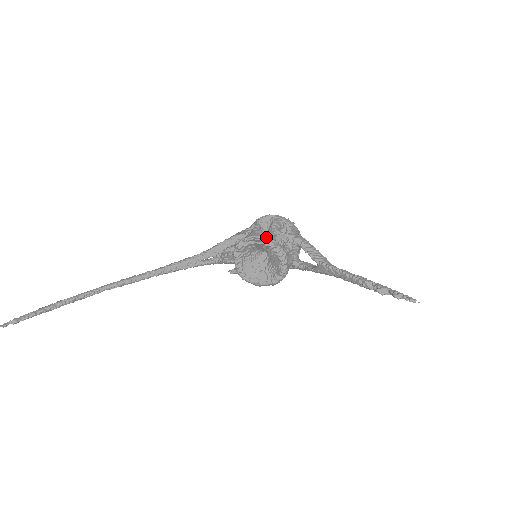
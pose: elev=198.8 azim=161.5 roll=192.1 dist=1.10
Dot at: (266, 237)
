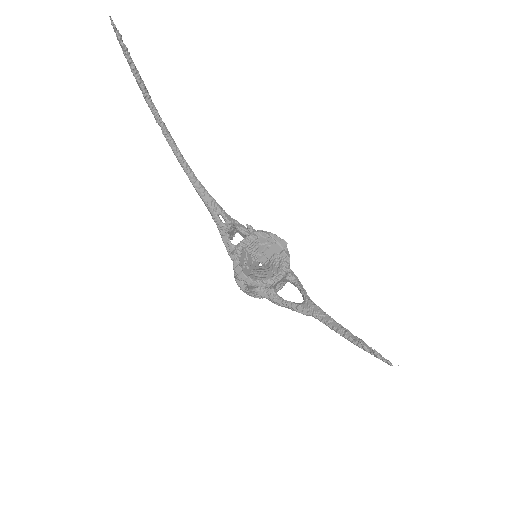
Dot at: occluded
